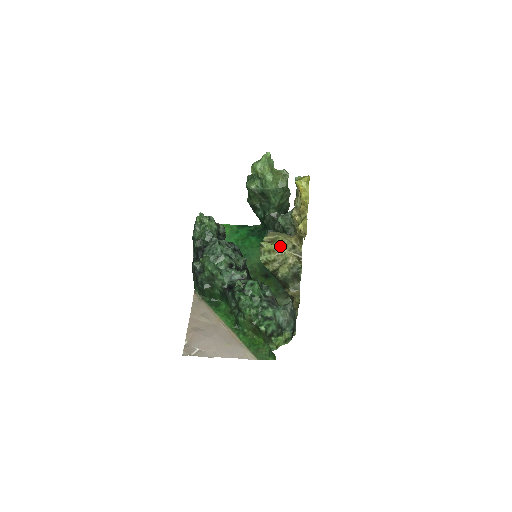
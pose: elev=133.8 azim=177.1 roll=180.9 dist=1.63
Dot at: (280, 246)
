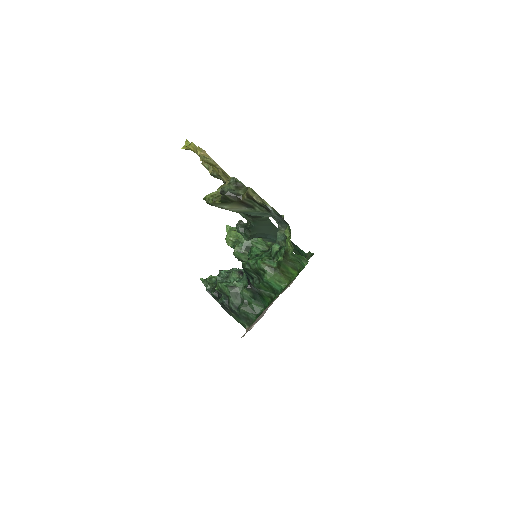
Dot at: (217, 190)
